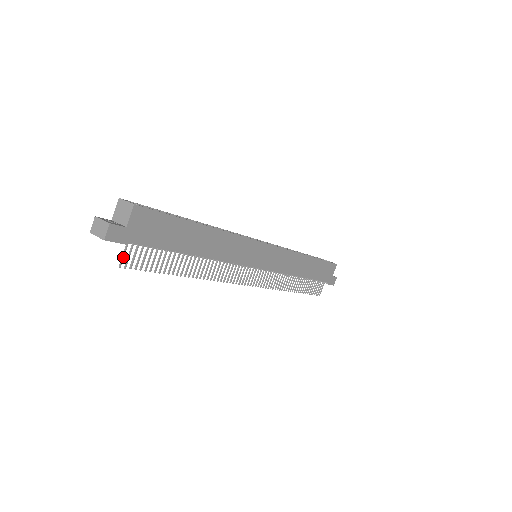
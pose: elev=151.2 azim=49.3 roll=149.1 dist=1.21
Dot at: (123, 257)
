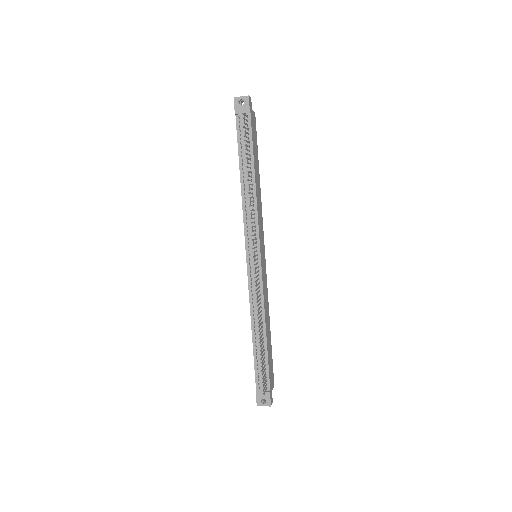
Dot at: (245, 114)
